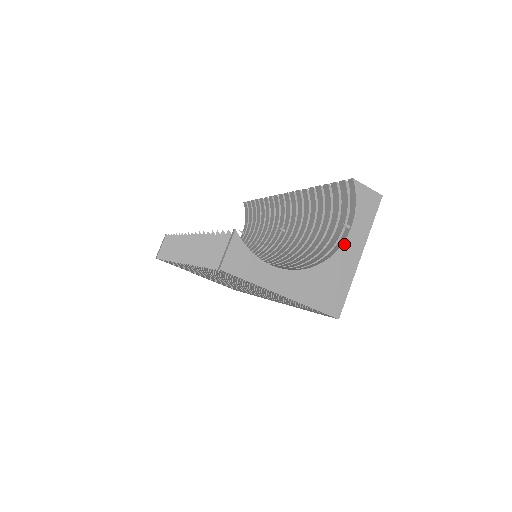
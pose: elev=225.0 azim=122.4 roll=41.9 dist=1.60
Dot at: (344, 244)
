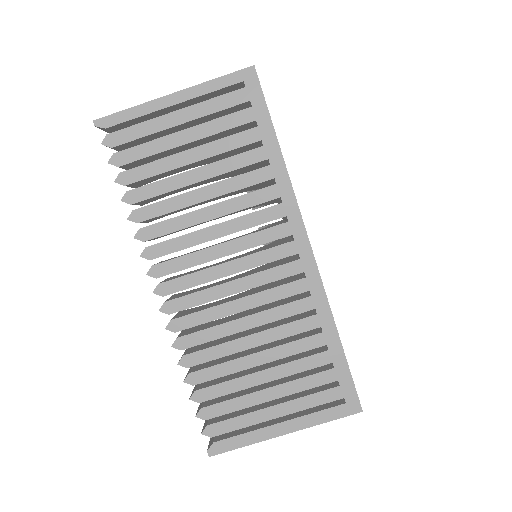
Dot at: occluded
